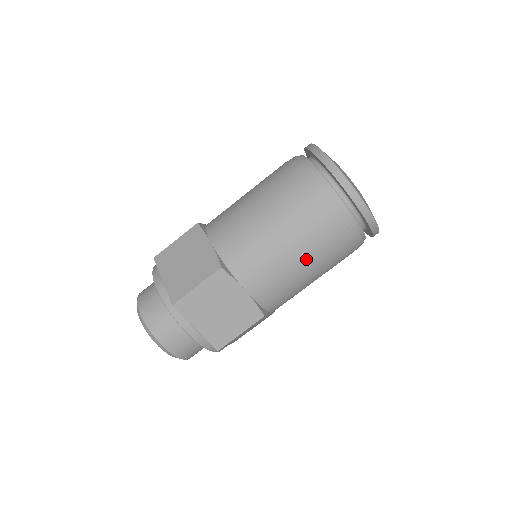
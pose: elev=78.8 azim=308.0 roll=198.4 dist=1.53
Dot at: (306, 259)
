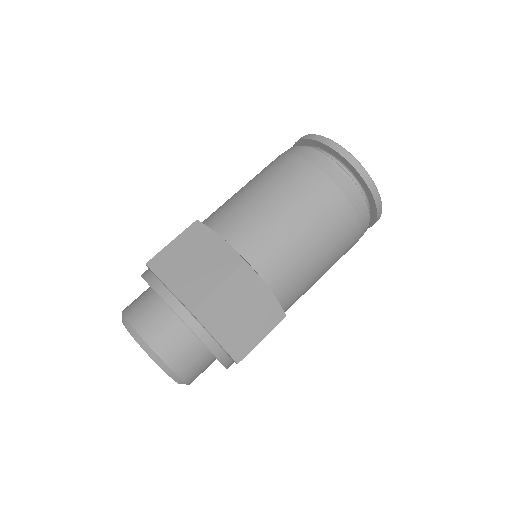
Dot at: (326, 249)
